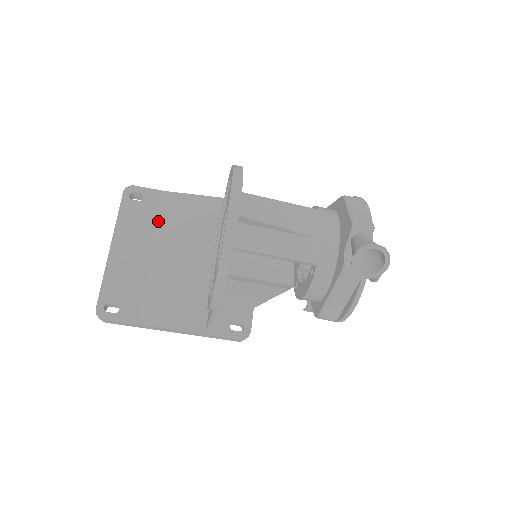
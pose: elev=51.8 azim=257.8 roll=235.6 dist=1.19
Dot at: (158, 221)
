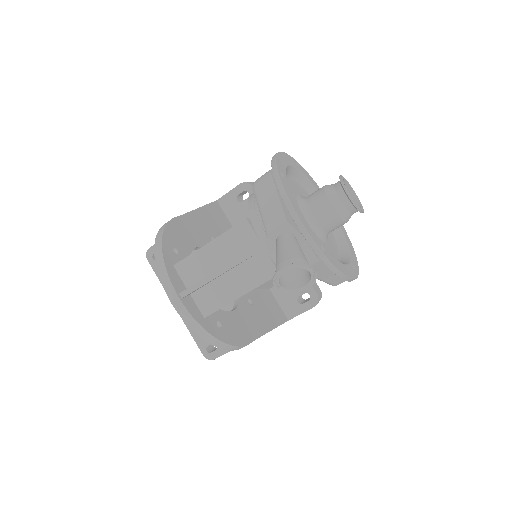
Dot at: occluded
